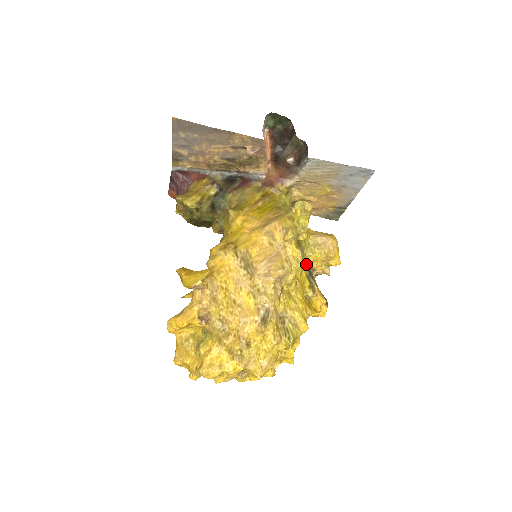
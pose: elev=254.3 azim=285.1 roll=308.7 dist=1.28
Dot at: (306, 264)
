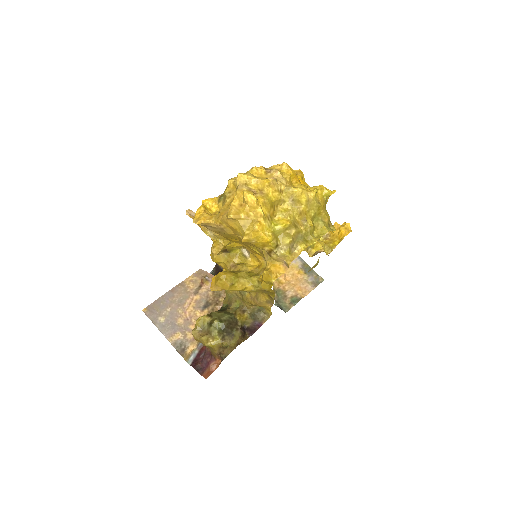
Dot at: occluded
